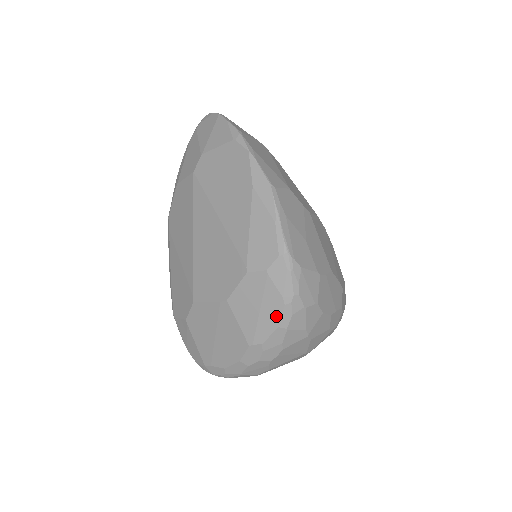
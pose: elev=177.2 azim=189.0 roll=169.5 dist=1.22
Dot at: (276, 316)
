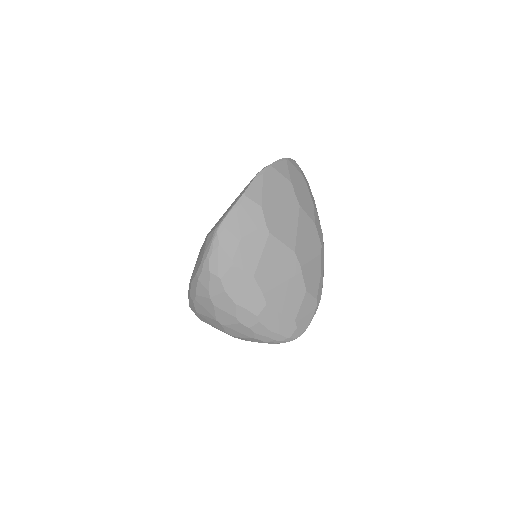
Dot at: (198, 266)
